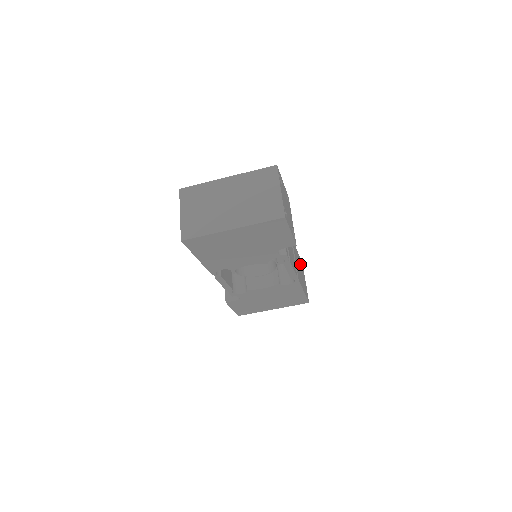
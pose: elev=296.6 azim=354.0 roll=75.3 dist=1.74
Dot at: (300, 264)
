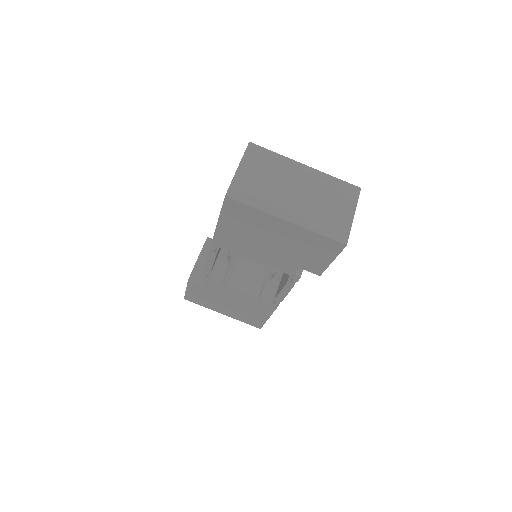
Dot at: occluded
